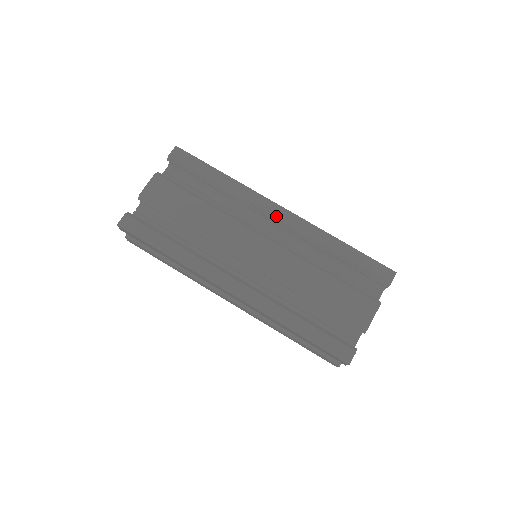
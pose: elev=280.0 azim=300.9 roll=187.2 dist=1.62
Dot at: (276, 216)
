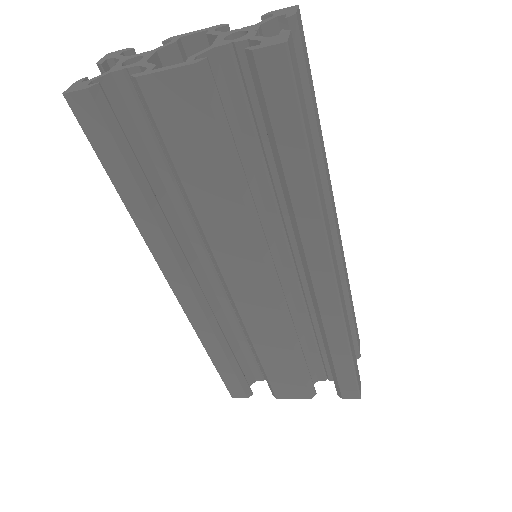
Dot at: (314, 279)
